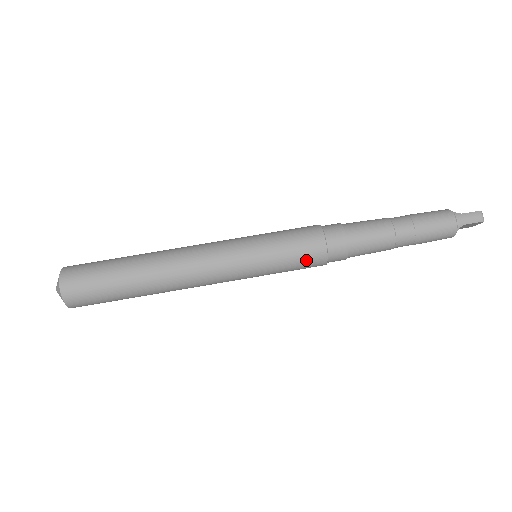
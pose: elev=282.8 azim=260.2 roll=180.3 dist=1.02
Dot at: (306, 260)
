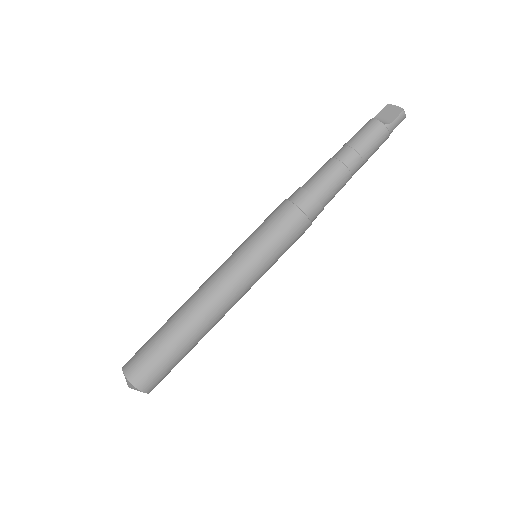
Dot at: occluded
